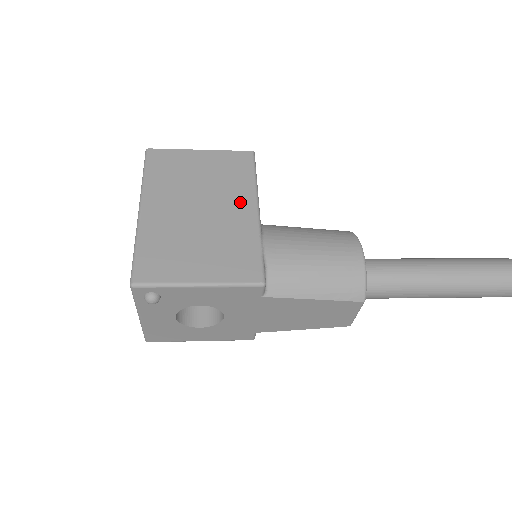
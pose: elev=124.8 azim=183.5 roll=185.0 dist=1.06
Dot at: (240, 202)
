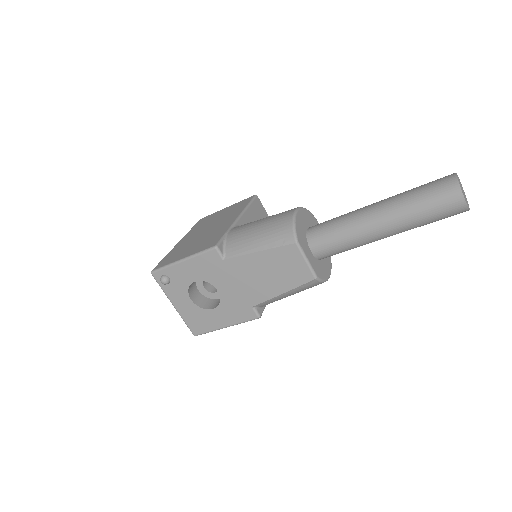
Dot at: (230, 218)
